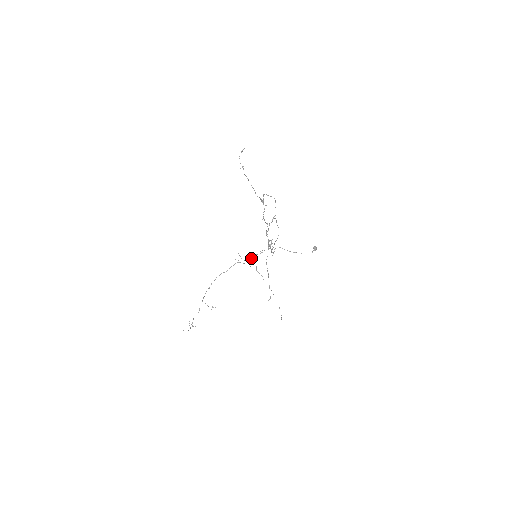
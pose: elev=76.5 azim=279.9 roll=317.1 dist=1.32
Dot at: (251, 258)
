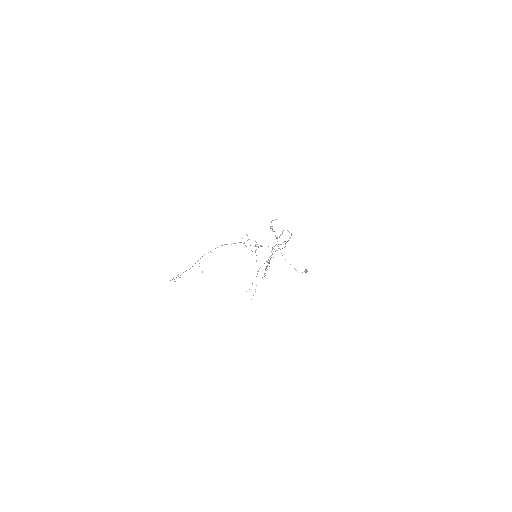
Dot at: (255, 246)
